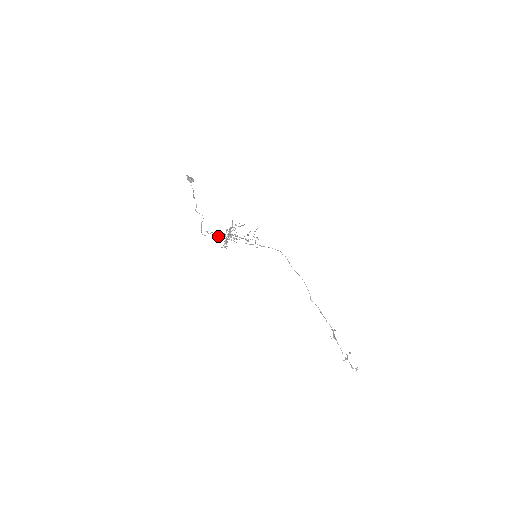
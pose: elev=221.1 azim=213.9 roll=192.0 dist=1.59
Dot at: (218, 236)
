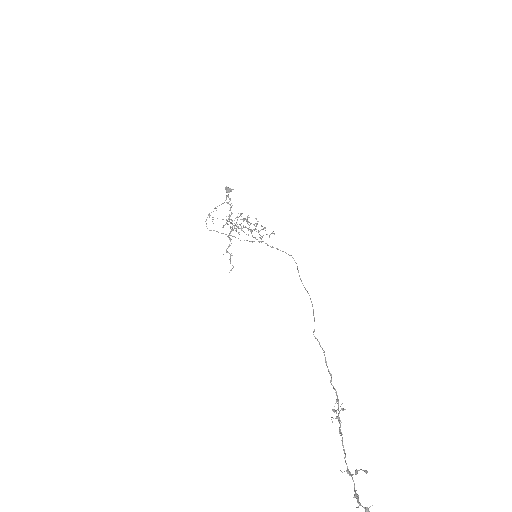
Dot at: occluded
